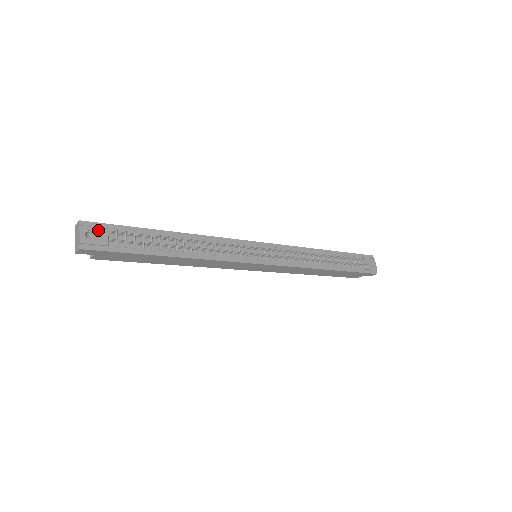
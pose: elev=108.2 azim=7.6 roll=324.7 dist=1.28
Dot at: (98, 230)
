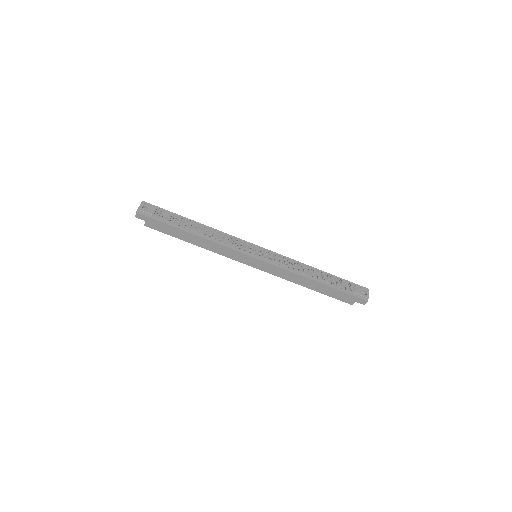
Dot at: (151, 207)
